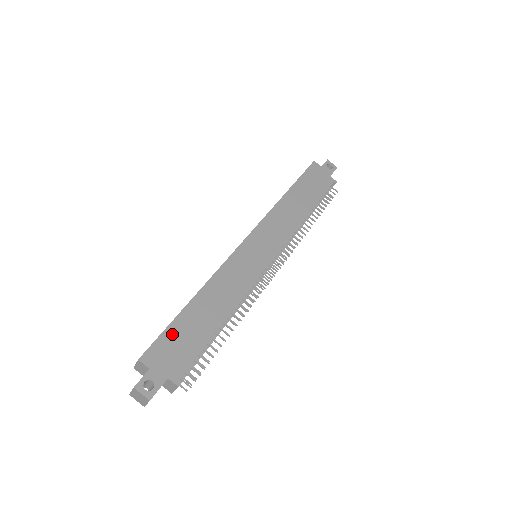
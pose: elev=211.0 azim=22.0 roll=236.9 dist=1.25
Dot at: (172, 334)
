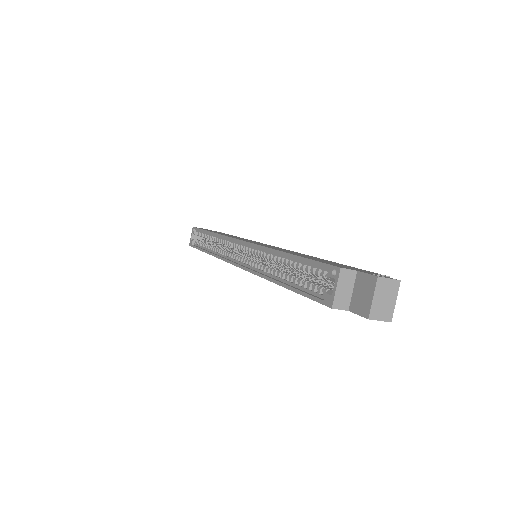
Dot at: (320, 261)
